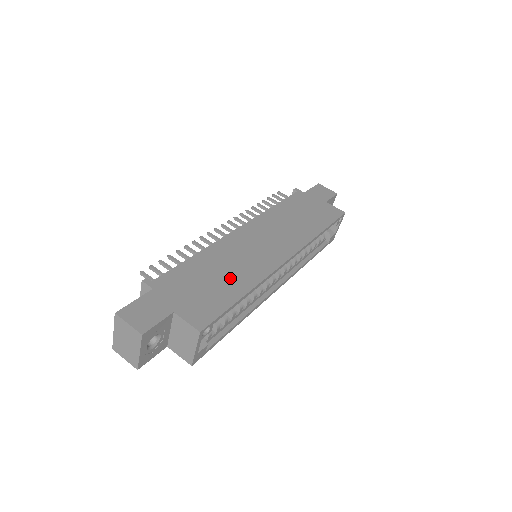
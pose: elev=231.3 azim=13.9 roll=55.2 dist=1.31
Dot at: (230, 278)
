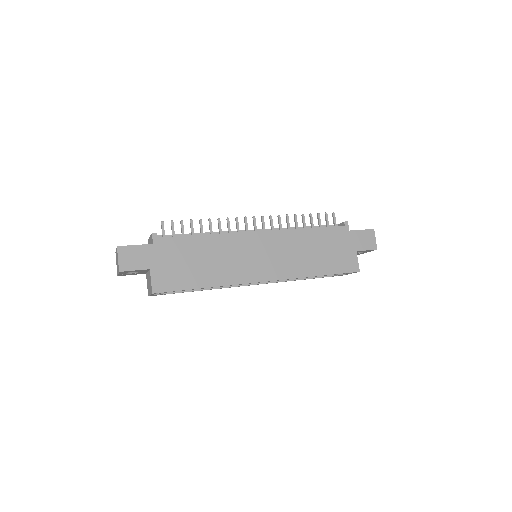
Dot at: (208, 269)
